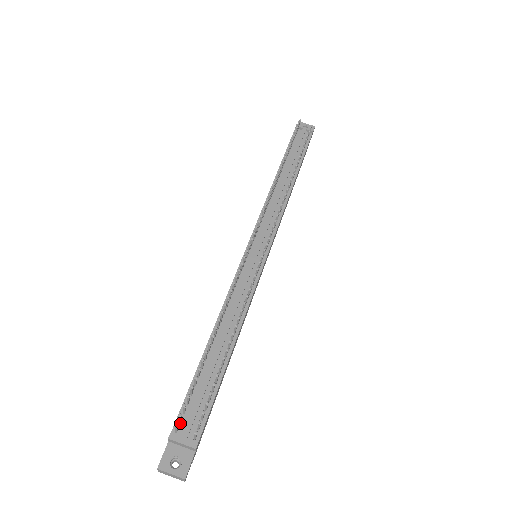
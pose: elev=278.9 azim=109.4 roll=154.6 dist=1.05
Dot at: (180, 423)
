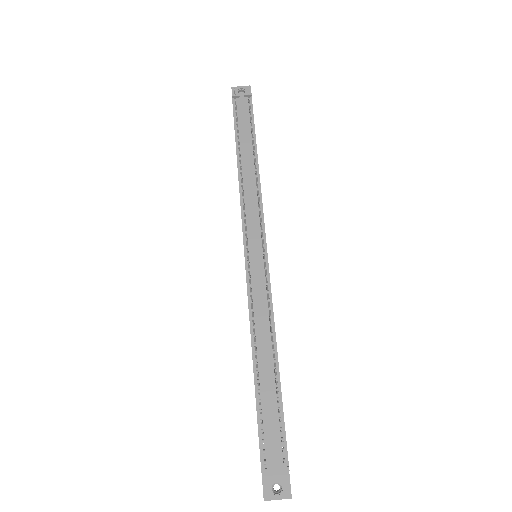
Dot at: occluded
